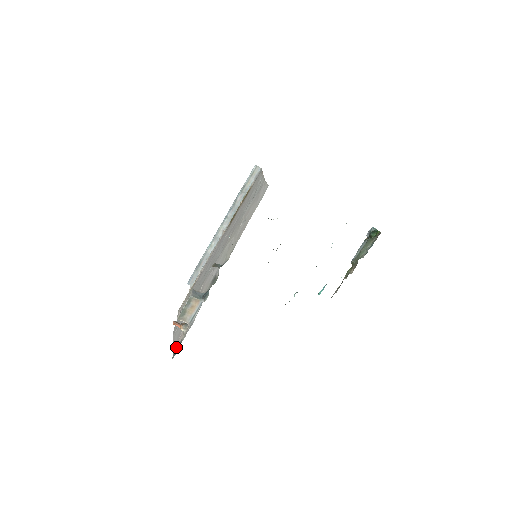
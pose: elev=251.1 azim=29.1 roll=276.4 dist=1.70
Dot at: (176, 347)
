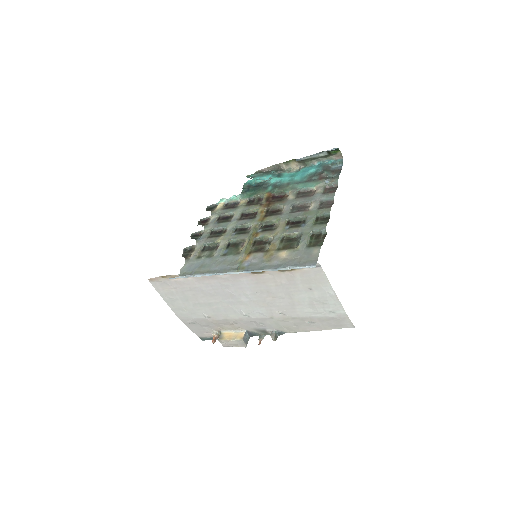
Dot at: (205, 337)
